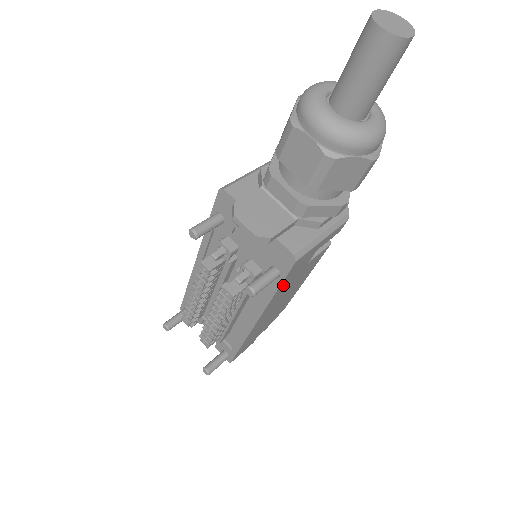
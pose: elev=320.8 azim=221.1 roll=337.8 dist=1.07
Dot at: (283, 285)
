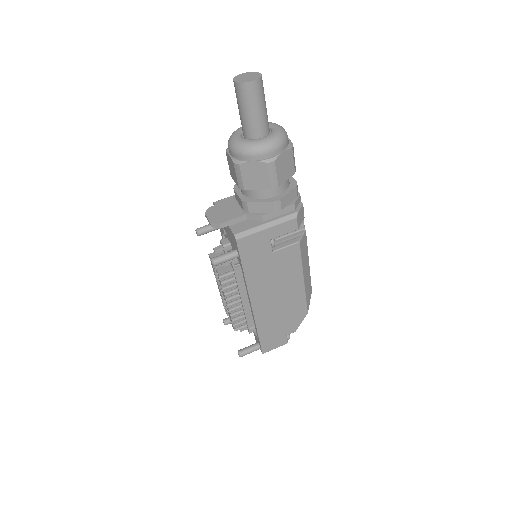
Dot at: (249, 266)
